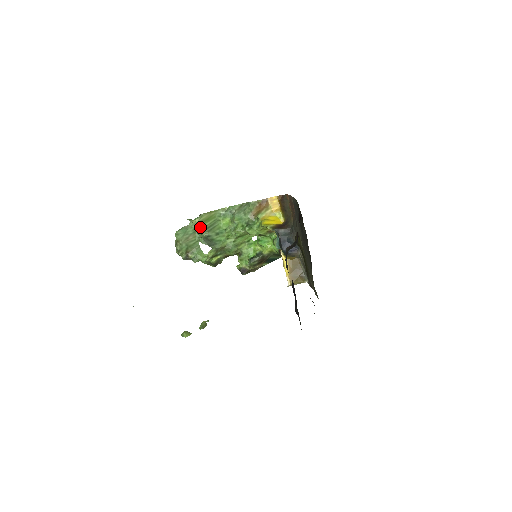
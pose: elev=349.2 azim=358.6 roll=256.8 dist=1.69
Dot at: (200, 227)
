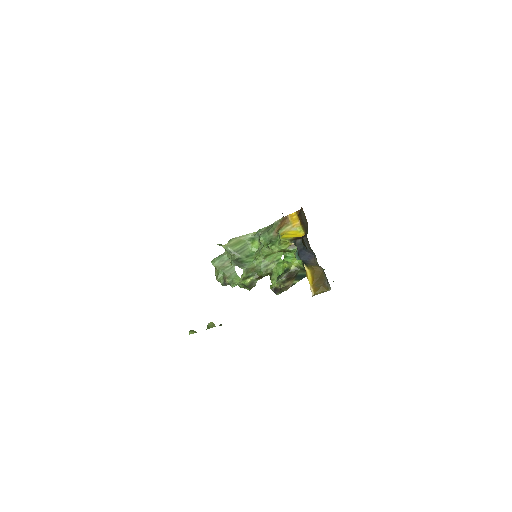
Dot at: (230, 251)
